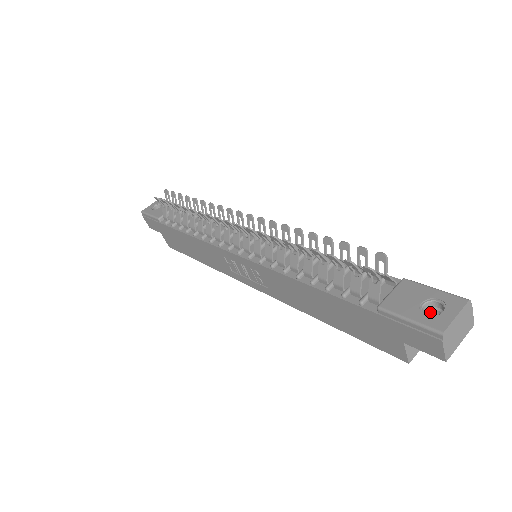
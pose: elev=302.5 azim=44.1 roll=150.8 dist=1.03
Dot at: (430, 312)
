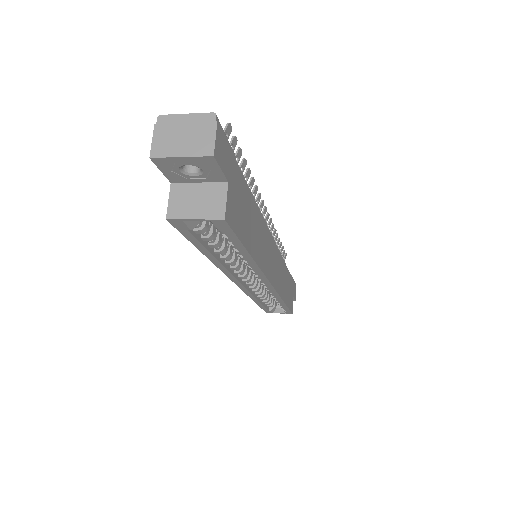
Dot at: occluded
